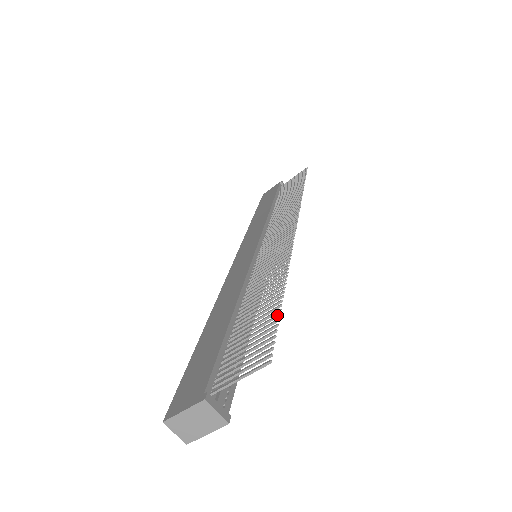
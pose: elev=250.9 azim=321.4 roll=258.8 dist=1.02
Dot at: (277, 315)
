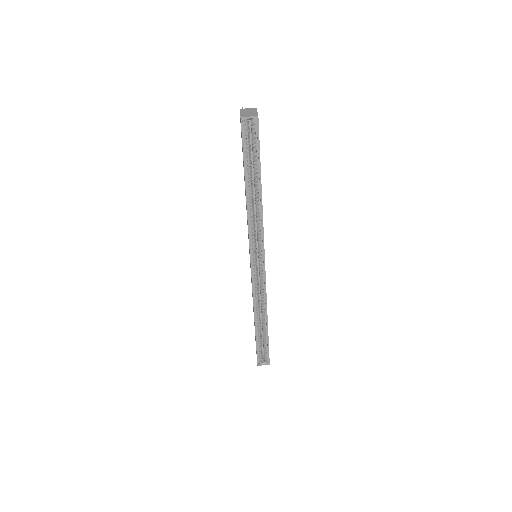
Dot at: occluded
